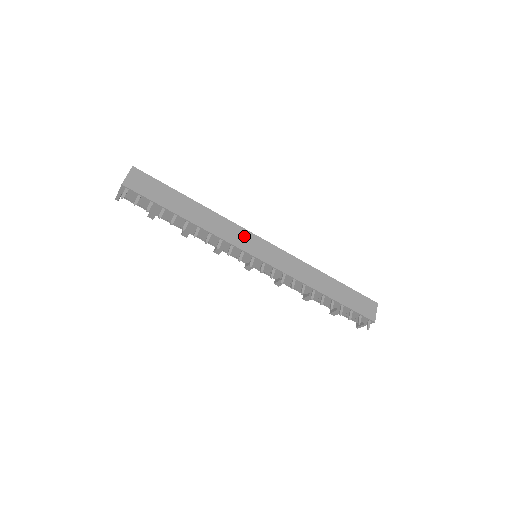
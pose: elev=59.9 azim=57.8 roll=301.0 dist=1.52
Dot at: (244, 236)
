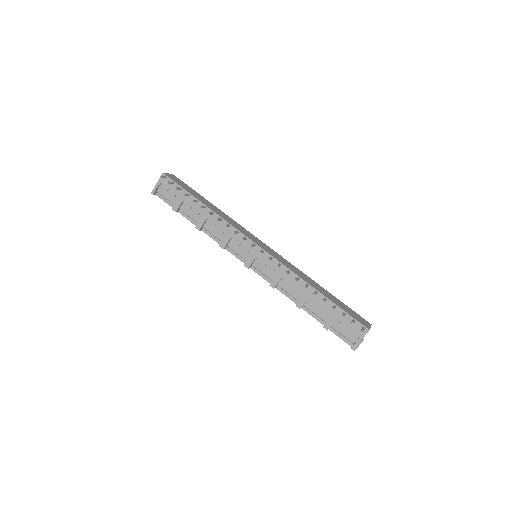
Dot at: (248, 233)
